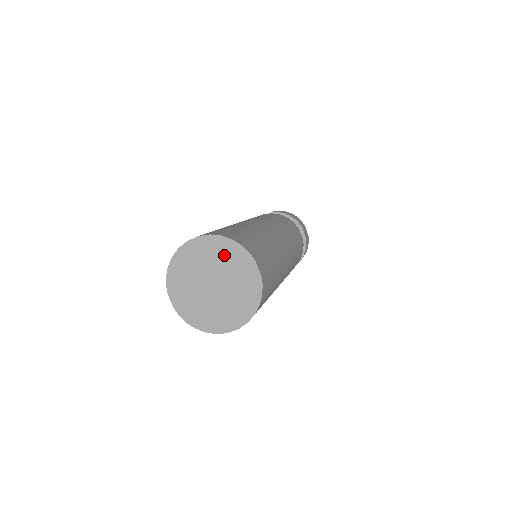
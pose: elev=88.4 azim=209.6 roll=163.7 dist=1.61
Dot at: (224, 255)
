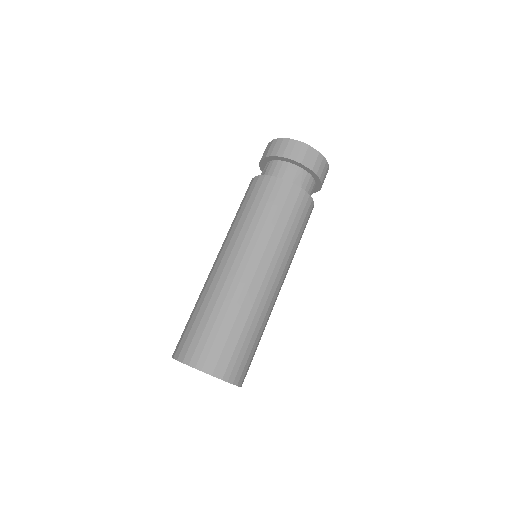
Dot at: occluded
